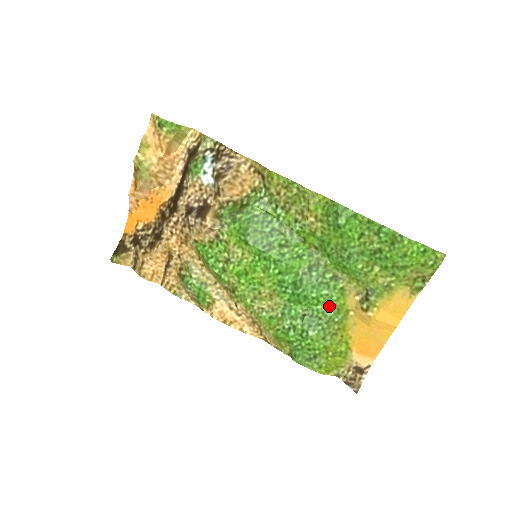
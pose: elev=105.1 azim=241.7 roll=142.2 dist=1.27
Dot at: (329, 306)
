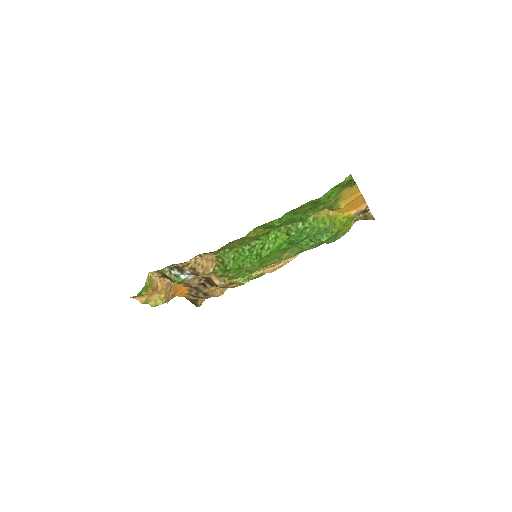
Dot at: (317, 228)
